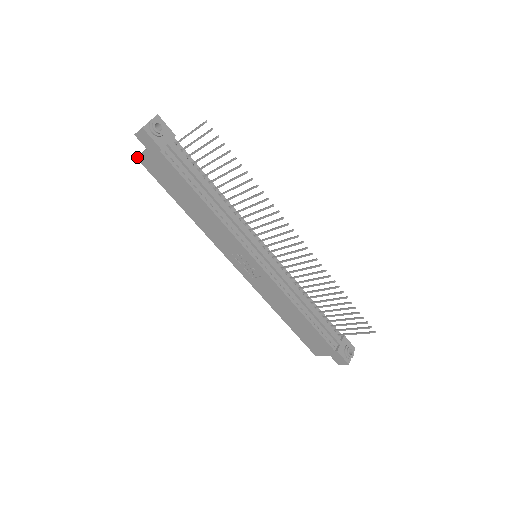
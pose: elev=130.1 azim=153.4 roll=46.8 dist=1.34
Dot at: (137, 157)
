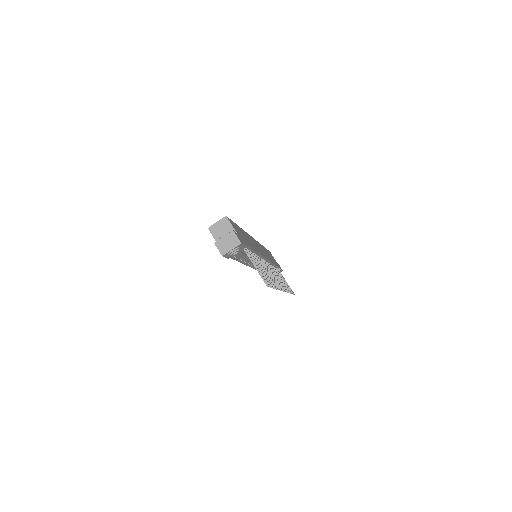
Dot at: (209, 230)
